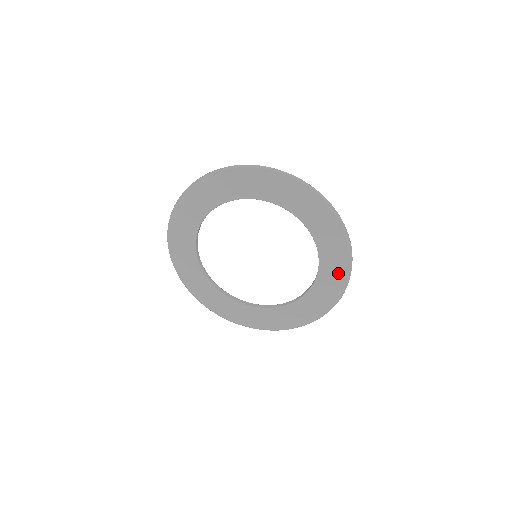
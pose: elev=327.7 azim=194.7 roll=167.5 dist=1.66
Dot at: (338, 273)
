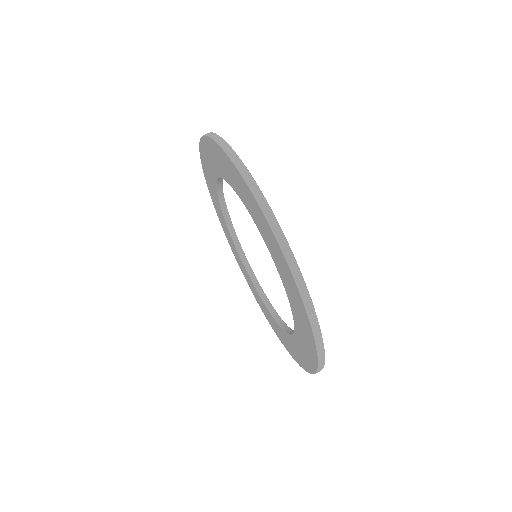
Dot at: (282, 338)
